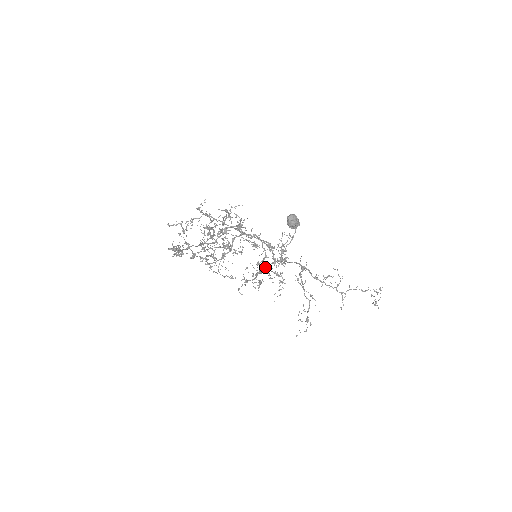
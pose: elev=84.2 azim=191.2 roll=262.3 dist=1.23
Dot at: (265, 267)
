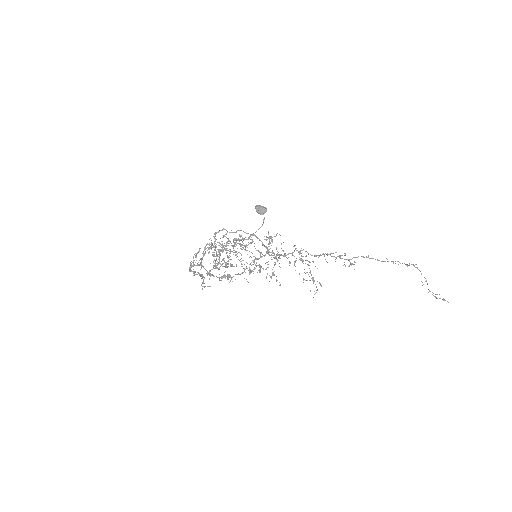
Dot at: occluded
